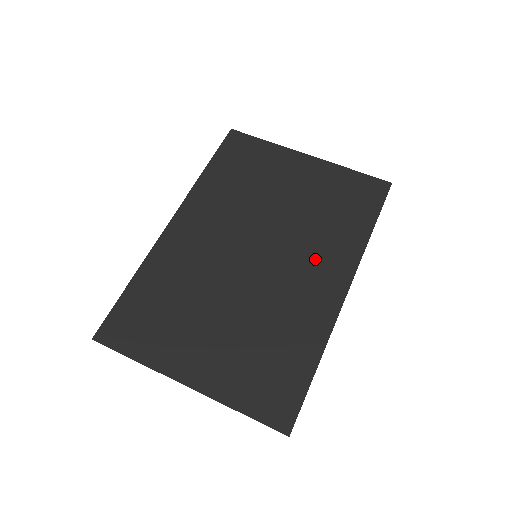
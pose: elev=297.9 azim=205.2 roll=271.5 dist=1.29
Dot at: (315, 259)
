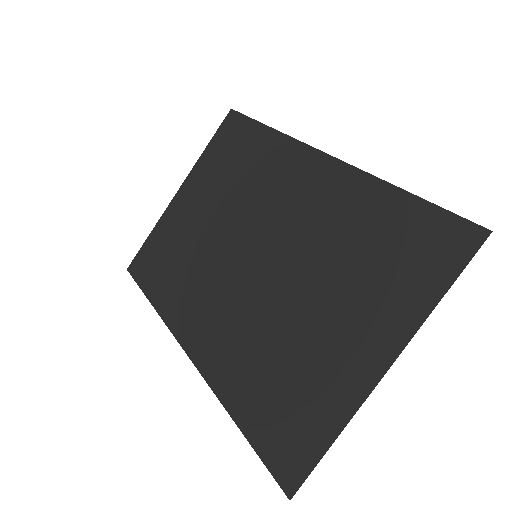
Dot at: (279, 188)
